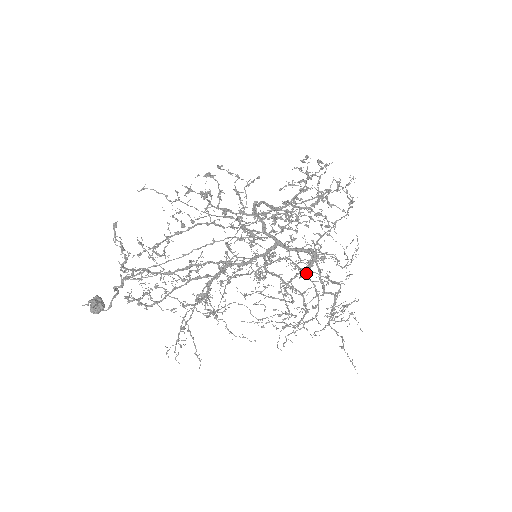
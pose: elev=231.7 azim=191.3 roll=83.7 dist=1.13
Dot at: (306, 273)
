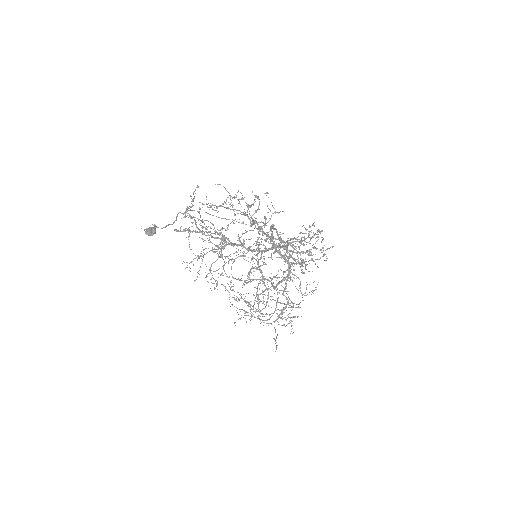
Dot at: (279, 277)
